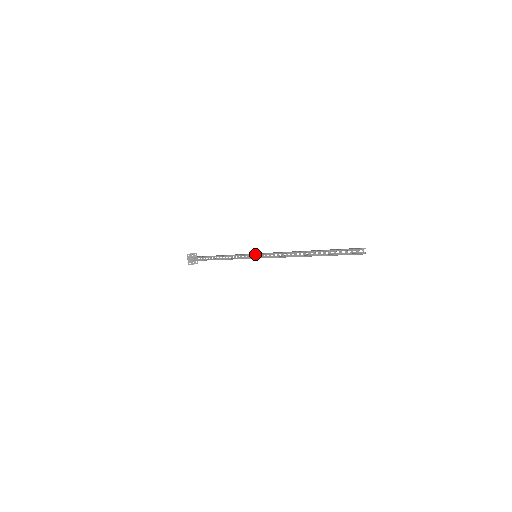
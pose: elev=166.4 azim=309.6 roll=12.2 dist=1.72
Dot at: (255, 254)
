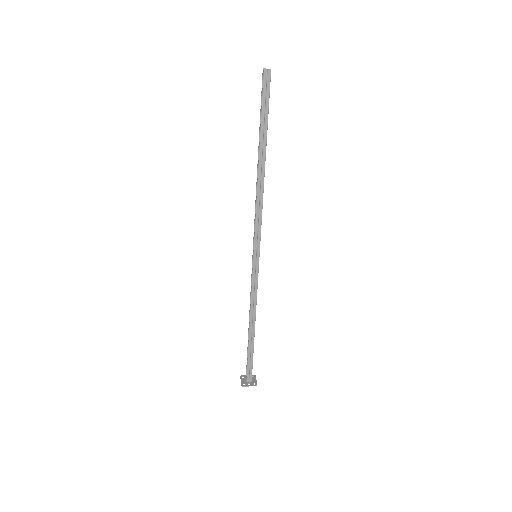
Dot at: occluded
